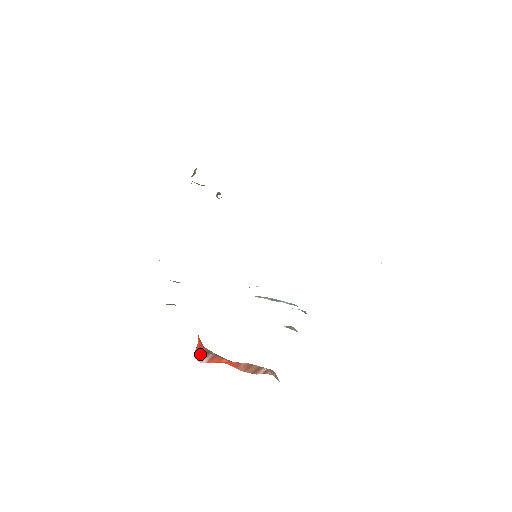
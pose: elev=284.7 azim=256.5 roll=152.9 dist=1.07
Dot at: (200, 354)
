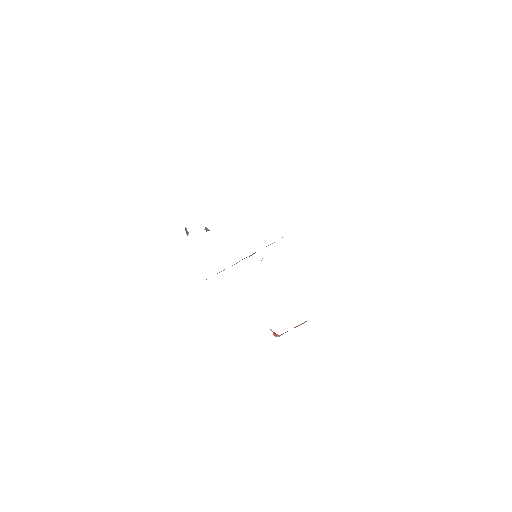
Dot at: (277, 336)
